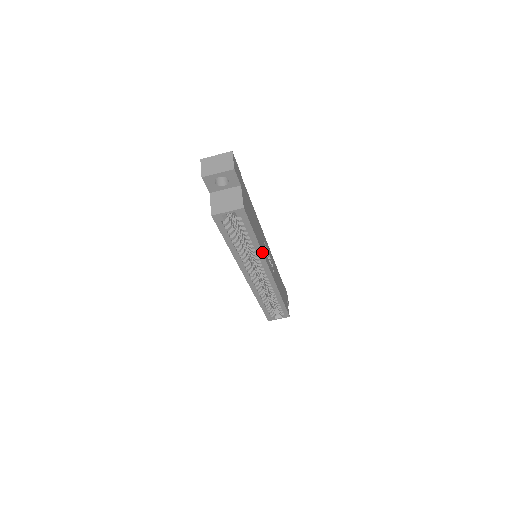
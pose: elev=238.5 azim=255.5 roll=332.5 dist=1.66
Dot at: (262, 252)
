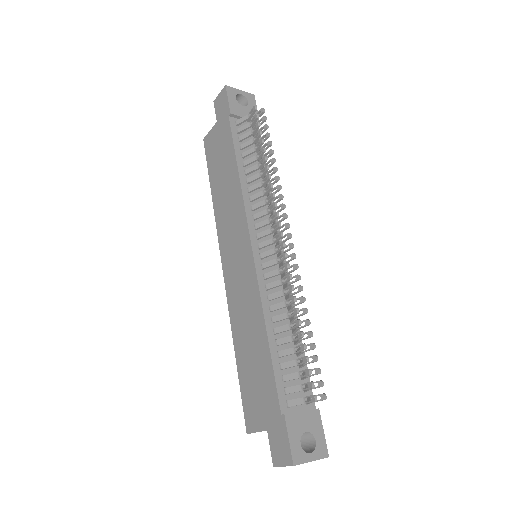
Dot at: occluded
